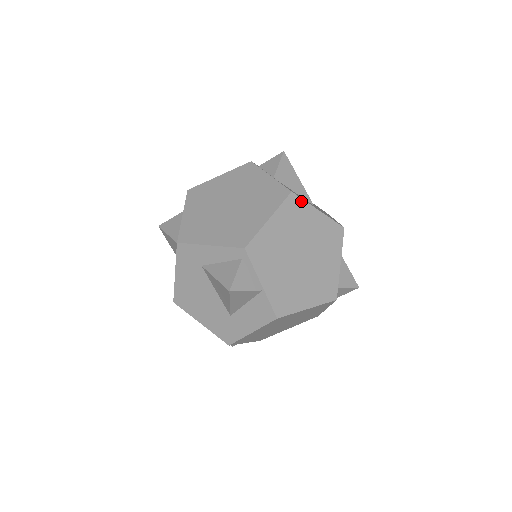
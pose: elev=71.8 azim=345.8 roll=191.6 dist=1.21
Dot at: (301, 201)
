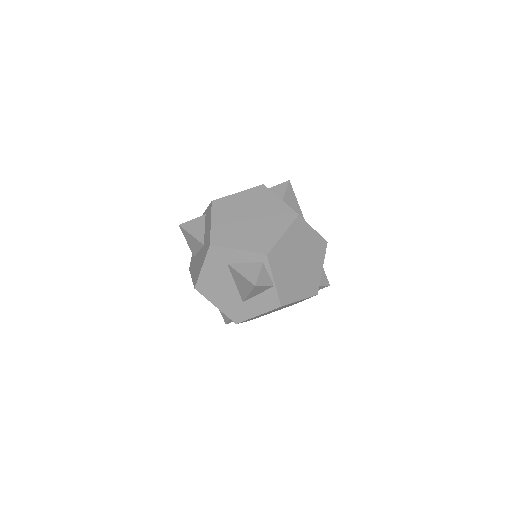
Dot at: (304, 222)
